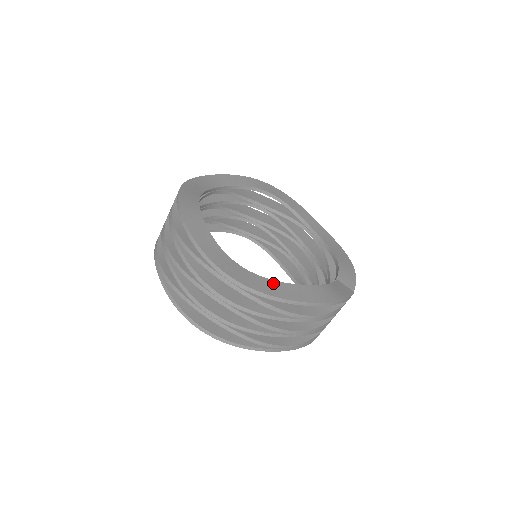
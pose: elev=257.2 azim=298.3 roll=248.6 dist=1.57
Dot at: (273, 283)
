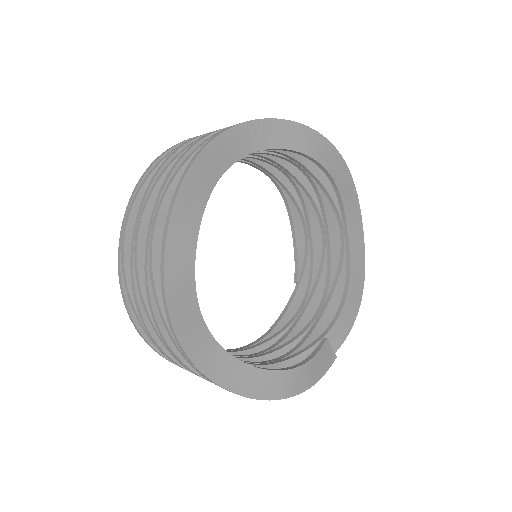
Dot at: (243, 369)
